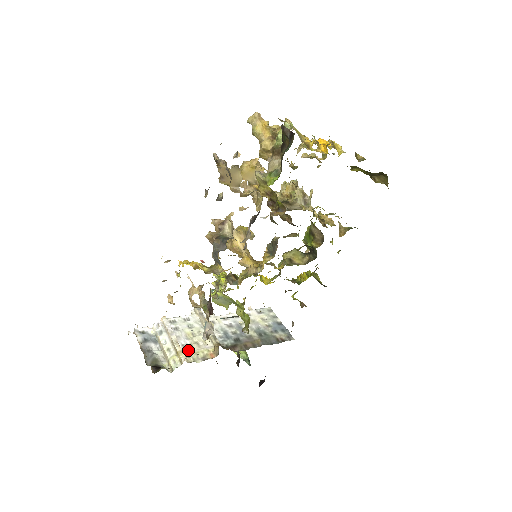
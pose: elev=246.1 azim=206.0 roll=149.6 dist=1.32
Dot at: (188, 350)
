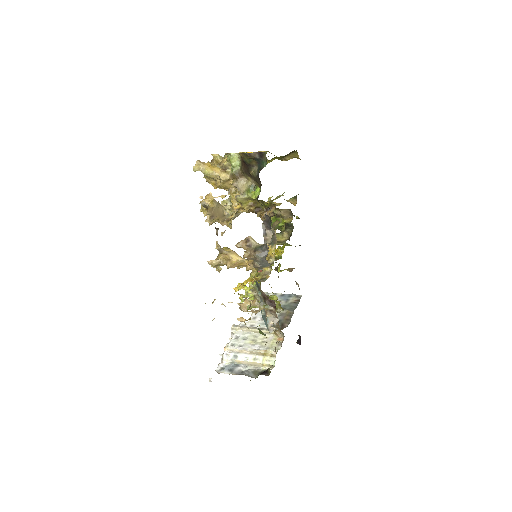
Dot at: (265, 349)
